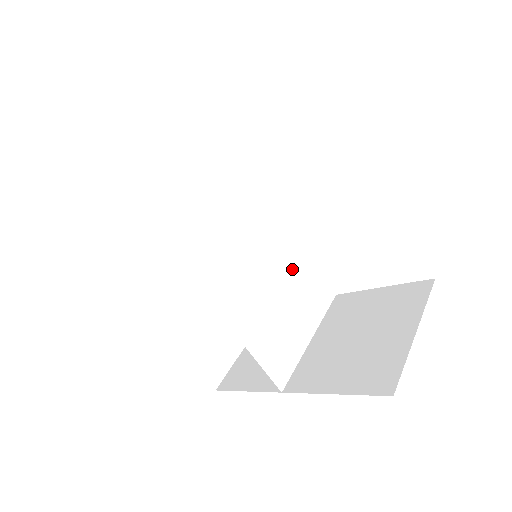
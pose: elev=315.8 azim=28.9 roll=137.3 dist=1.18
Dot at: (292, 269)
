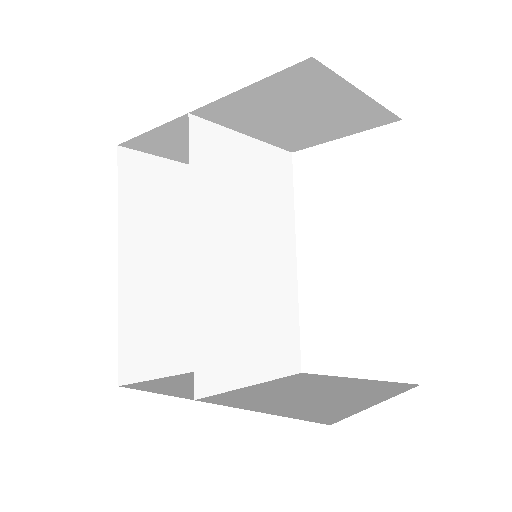
Dot at: (277, 305)
